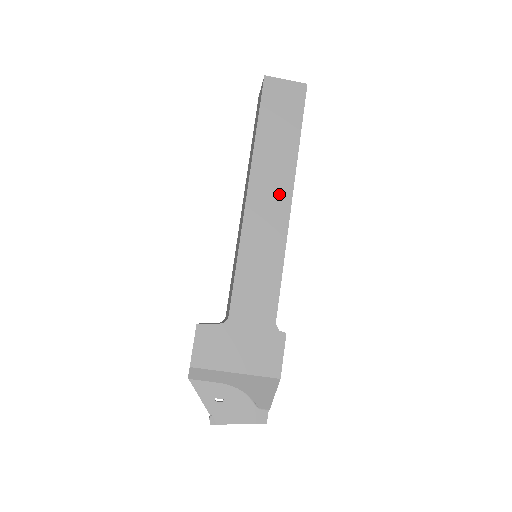
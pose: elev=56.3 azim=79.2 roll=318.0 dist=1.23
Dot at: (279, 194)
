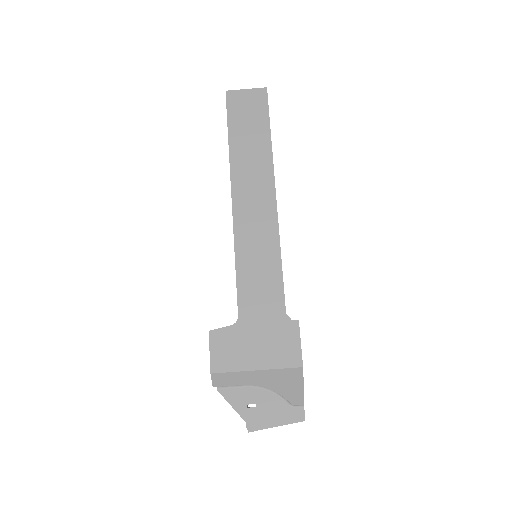
Dot at: (262, 191)
